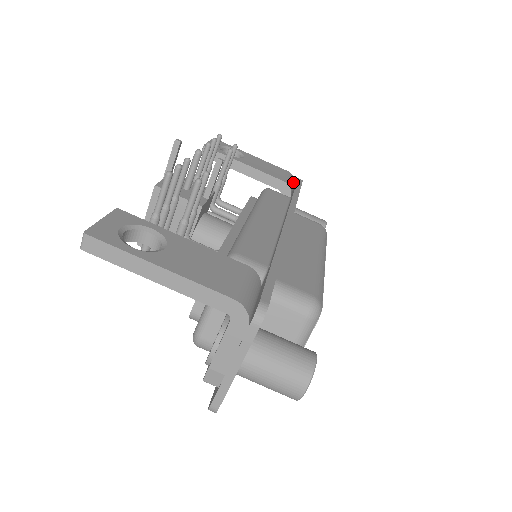
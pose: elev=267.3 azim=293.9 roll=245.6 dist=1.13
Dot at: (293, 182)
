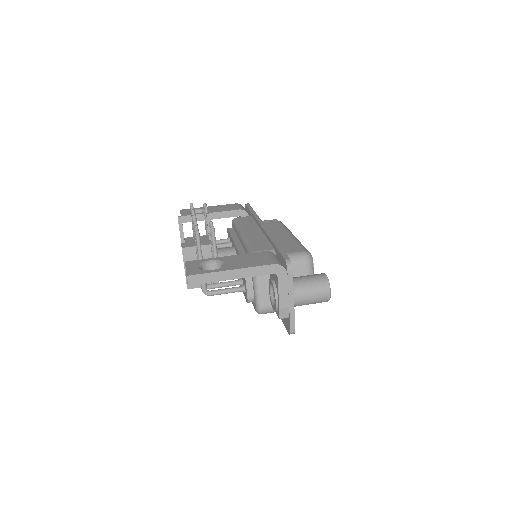
Dot at: (244, 208)
